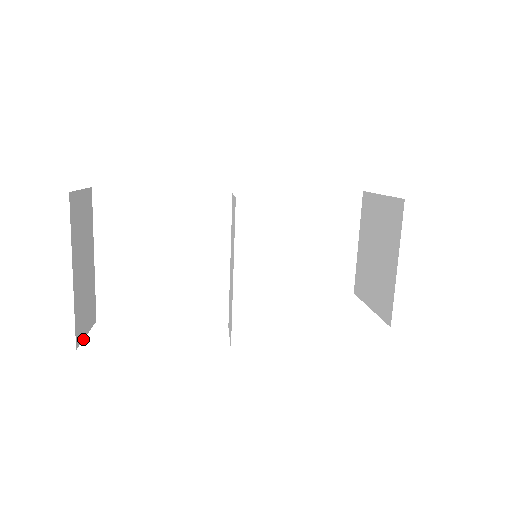
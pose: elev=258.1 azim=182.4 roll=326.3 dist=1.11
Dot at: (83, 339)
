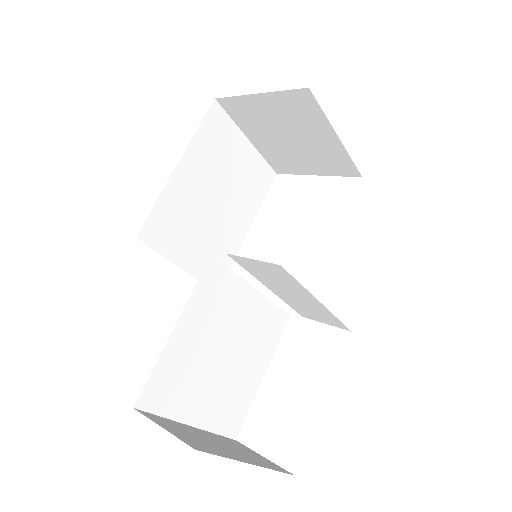
Dot at: (273, 463)
